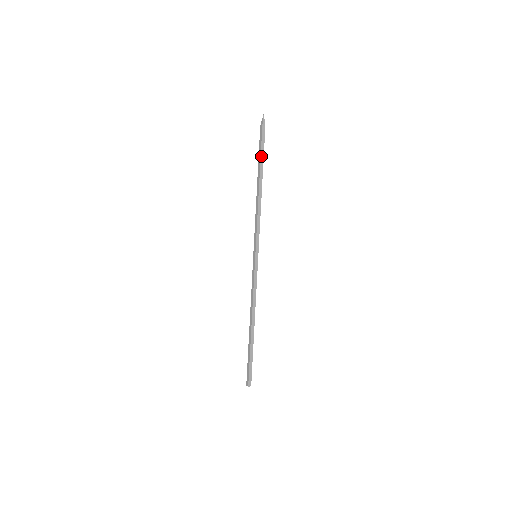
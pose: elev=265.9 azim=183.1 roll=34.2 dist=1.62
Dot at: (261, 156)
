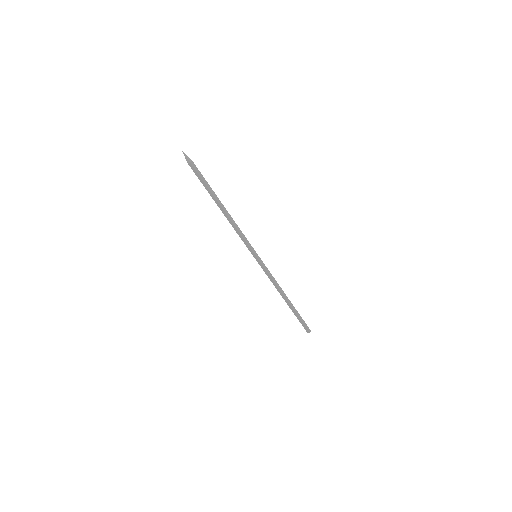
Dot at: (205, 187)
